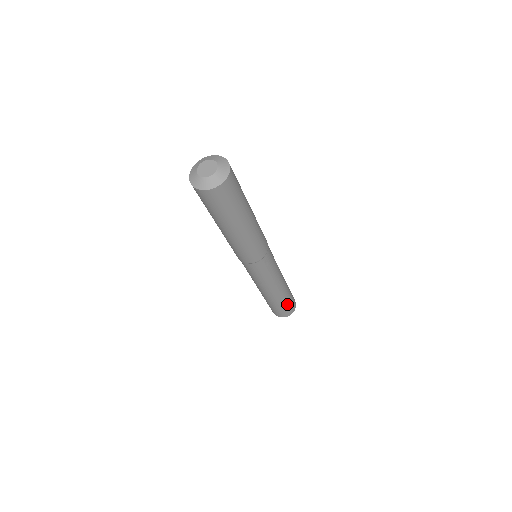
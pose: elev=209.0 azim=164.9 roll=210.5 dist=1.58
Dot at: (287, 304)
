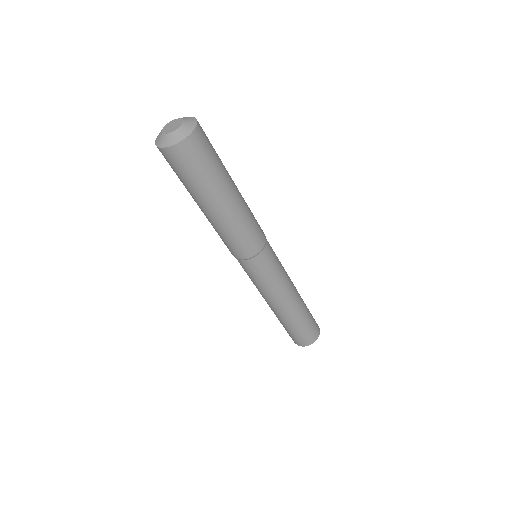
Dot at: (295, 331)
